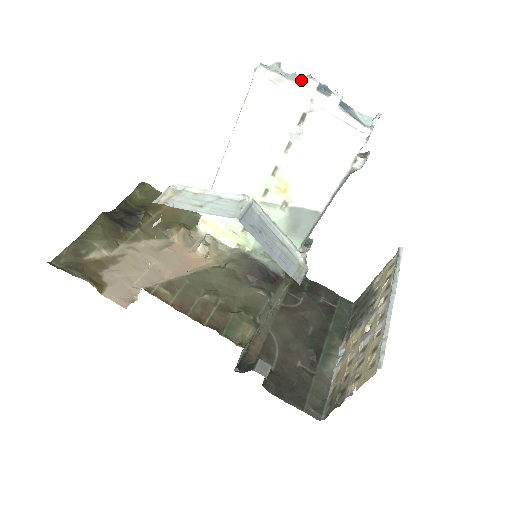
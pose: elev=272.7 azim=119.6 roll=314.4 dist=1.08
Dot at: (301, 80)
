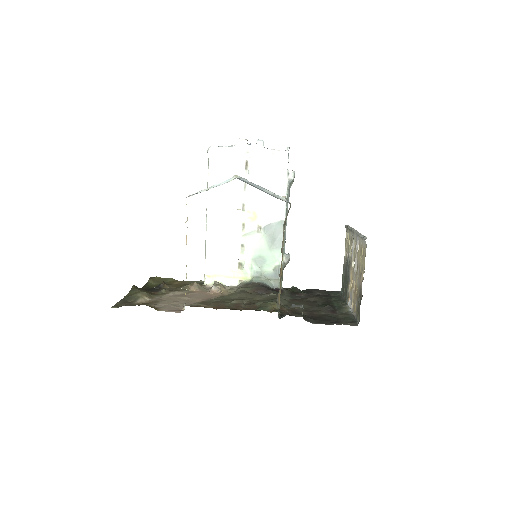
Dot at: (236, 143)
